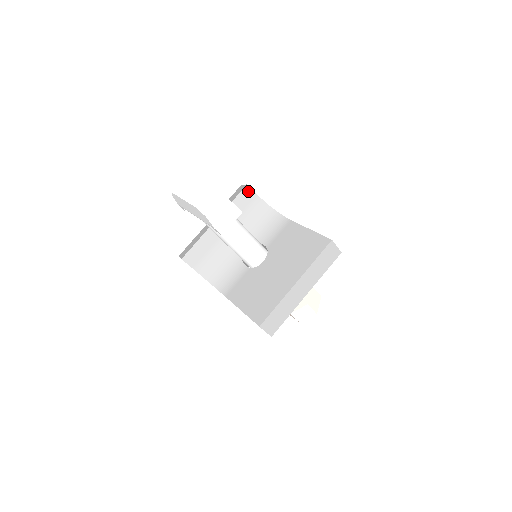
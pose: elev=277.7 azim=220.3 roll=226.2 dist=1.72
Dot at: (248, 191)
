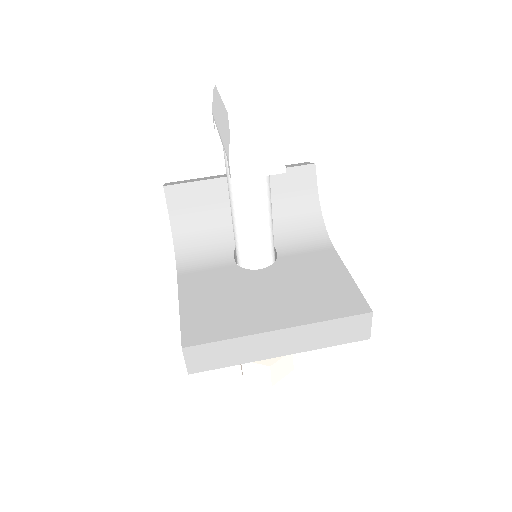
Dot at: (310, 172)
